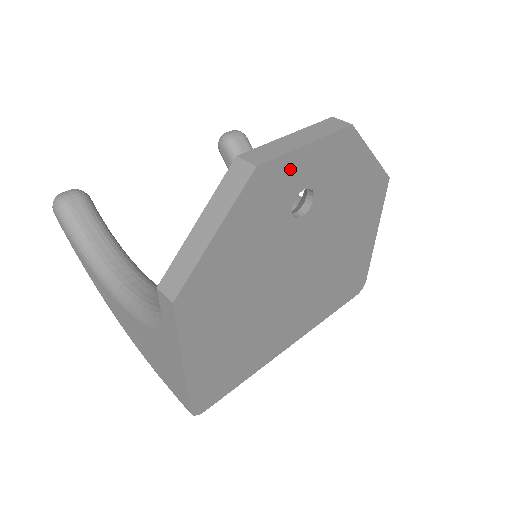
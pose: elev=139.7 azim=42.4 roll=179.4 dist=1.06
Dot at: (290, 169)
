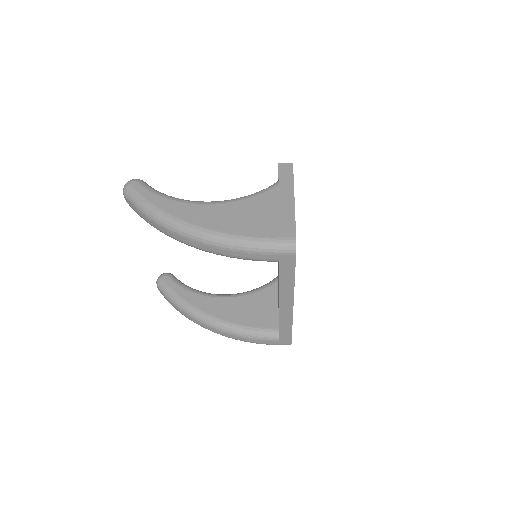
Dot at: occluded
